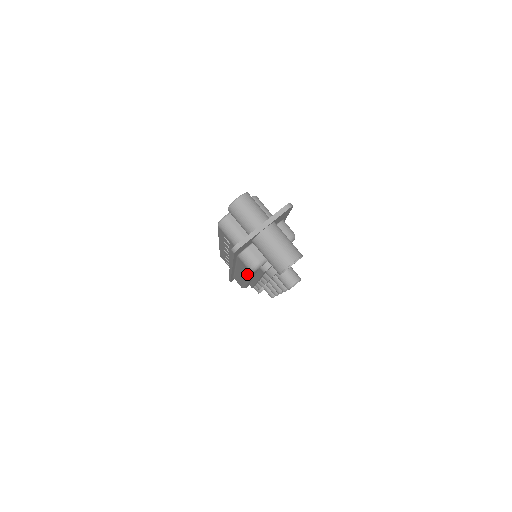
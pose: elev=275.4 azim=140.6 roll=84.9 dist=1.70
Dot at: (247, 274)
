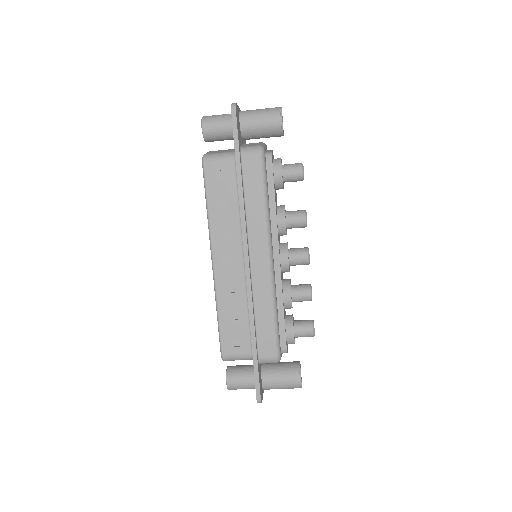
Dot at: occluded
